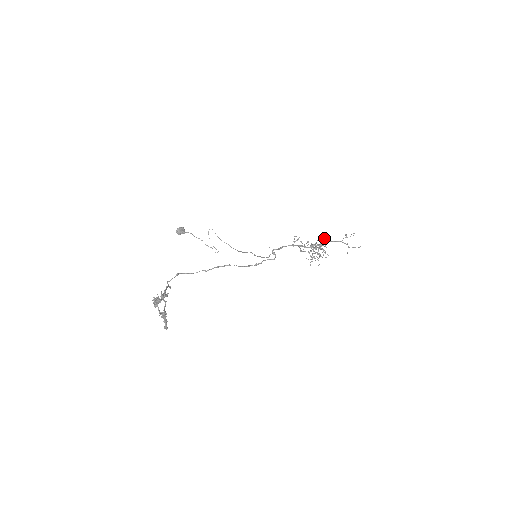
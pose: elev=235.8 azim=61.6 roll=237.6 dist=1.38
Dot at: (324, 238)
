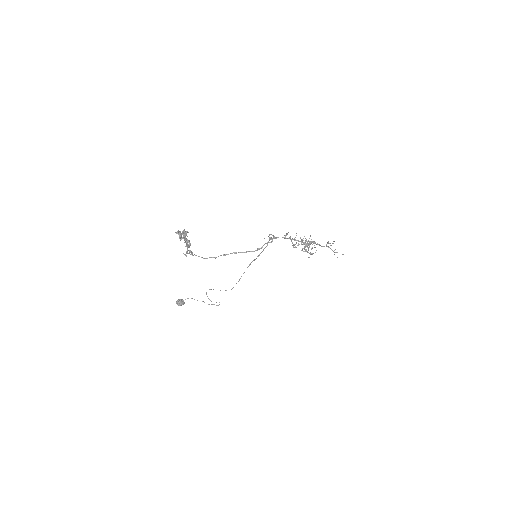
Dot at: occluded
